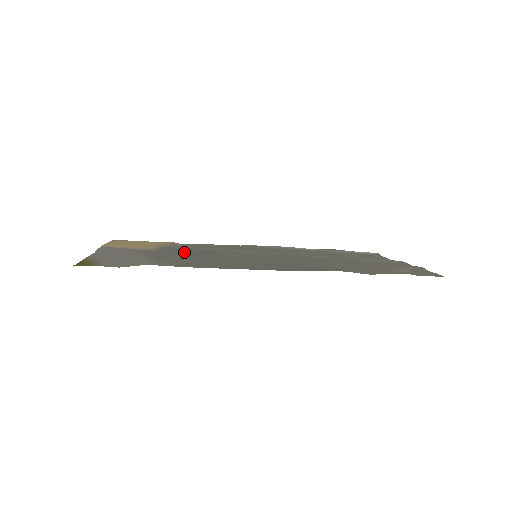
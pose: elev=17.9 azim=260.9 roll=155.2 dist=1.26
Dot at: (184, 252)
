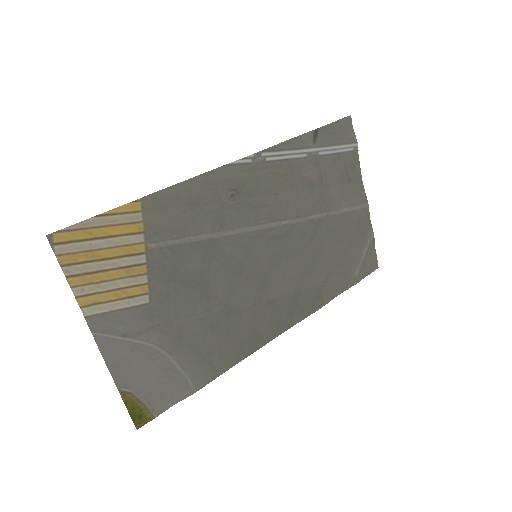
Dot at: (185, 279)
